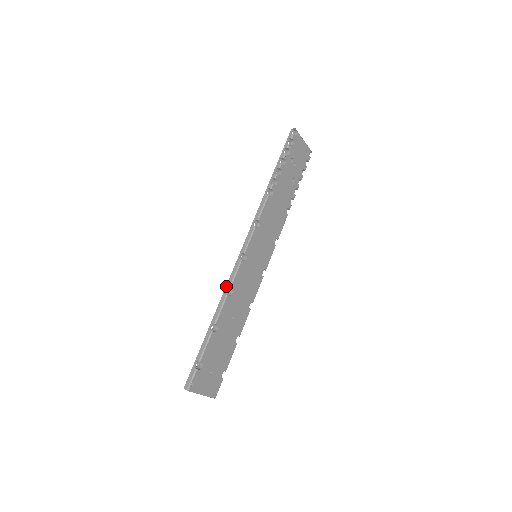
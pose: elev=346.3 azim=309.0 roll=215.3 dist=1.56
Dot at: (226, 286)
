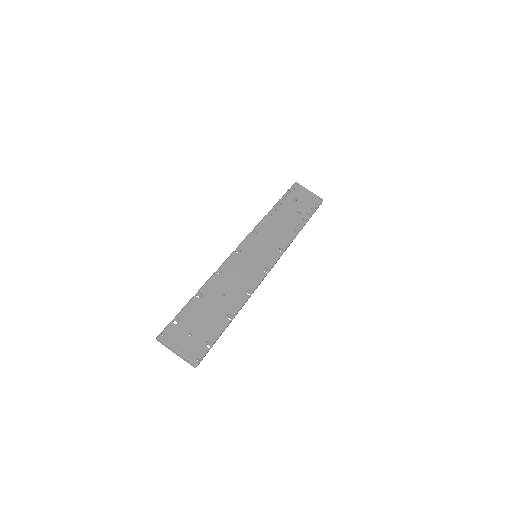
Dot at: (217, 270)
